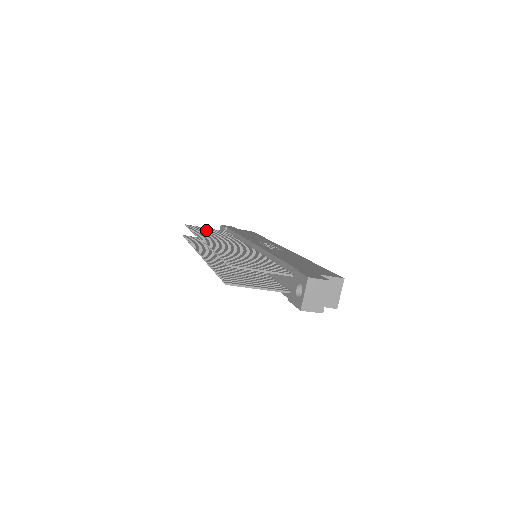
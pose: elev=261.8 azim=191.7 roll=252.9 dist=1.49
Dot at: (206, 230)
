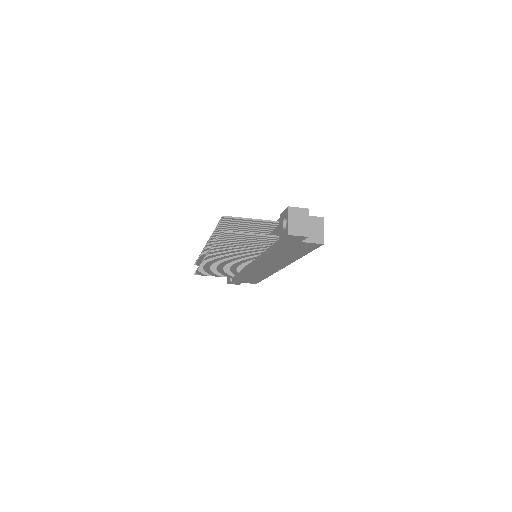
Dot at: occluded
